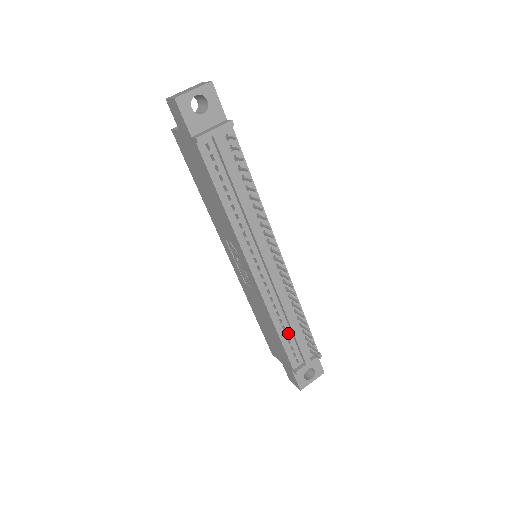
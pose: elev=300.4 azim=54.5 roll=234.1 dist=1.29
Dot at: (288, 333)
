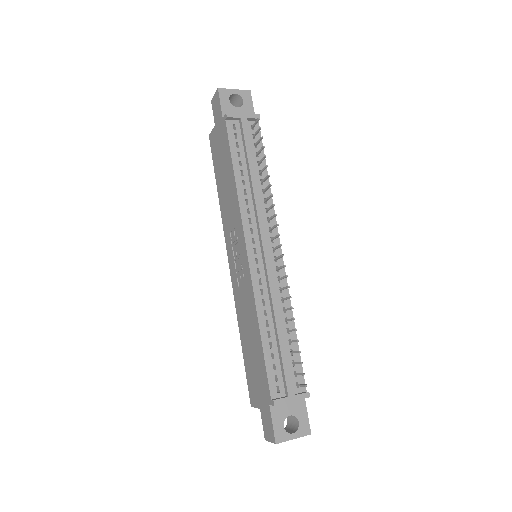
Dot at: (273, 344)
